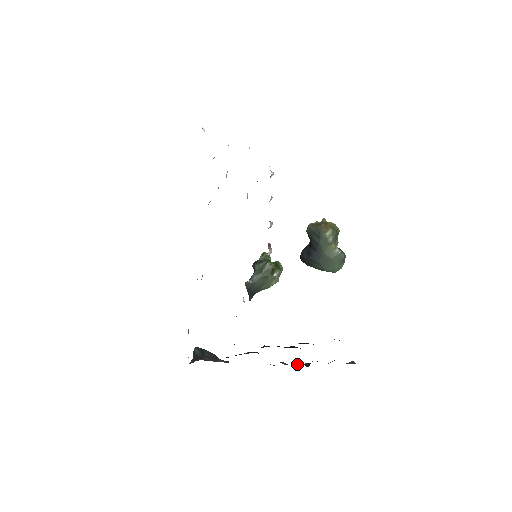
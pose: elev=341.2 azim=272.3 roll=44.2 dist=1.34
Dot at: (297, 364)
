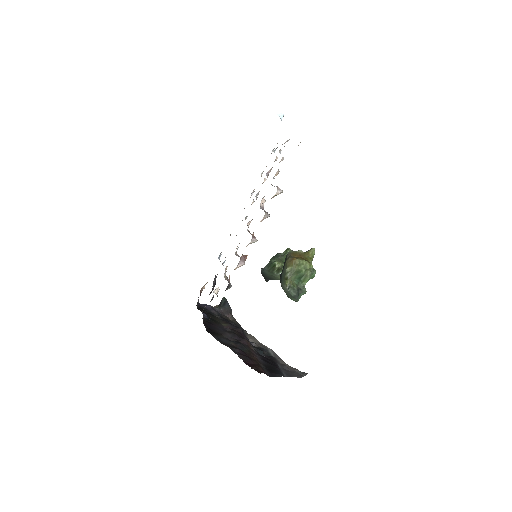
Dot at: (269, 349)
